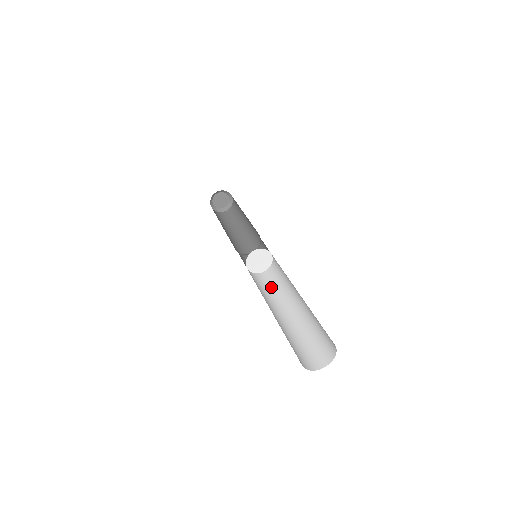
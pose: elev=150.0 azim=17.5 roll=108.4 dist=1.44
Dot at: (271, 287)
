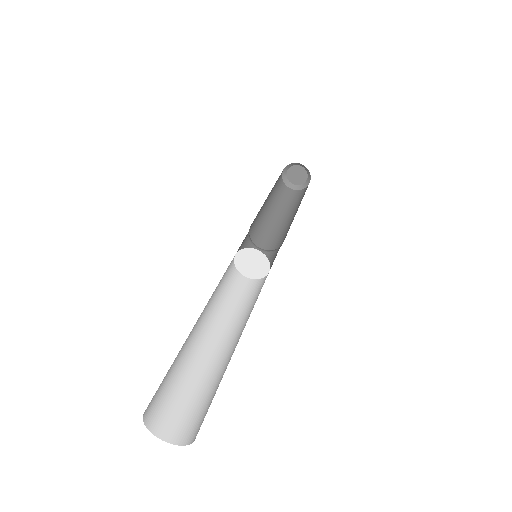
Dot at: (257, 297)
